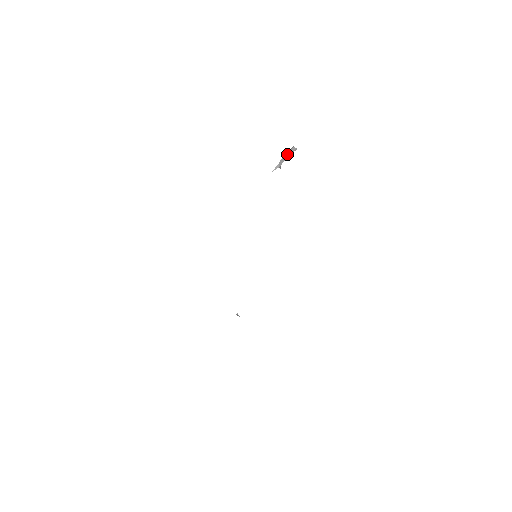
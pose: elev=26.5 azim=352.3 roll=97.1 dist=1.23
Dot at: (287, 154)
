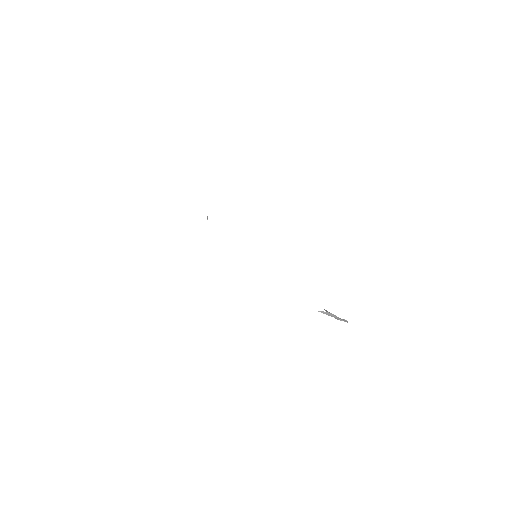
Dot at: (338, 317)
